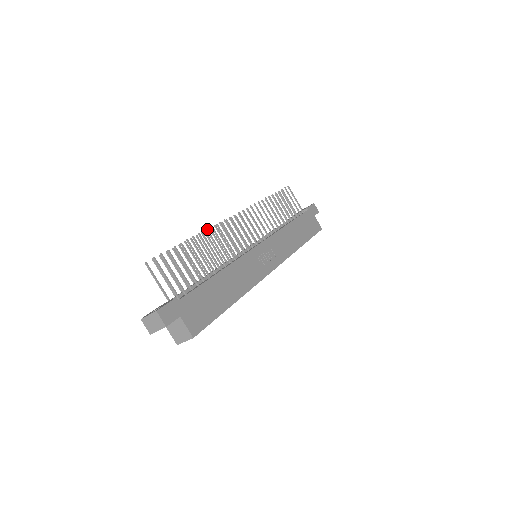
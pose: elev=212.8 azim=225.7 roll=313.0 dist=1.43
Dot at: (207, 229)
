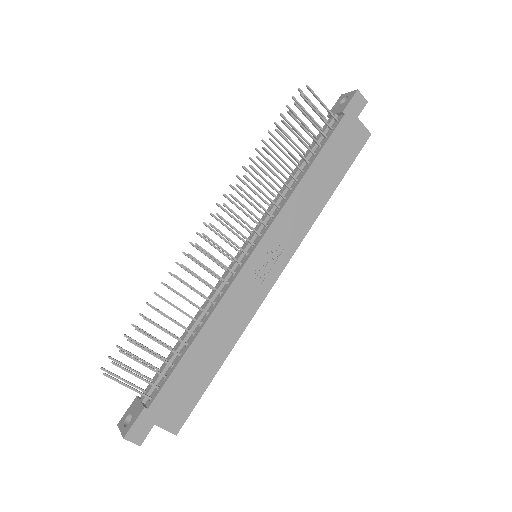
Dot at: occluded
